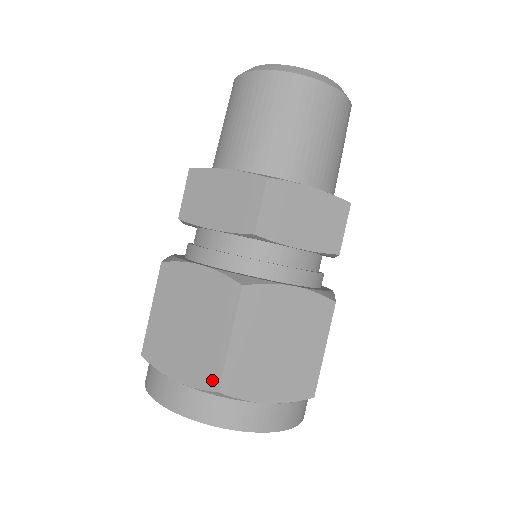
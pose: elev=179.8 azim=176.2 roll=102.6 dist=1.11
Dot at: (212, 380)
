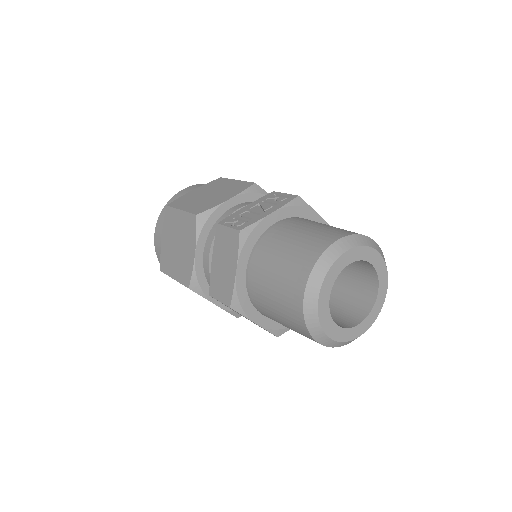
Dot at: (163, 266)
